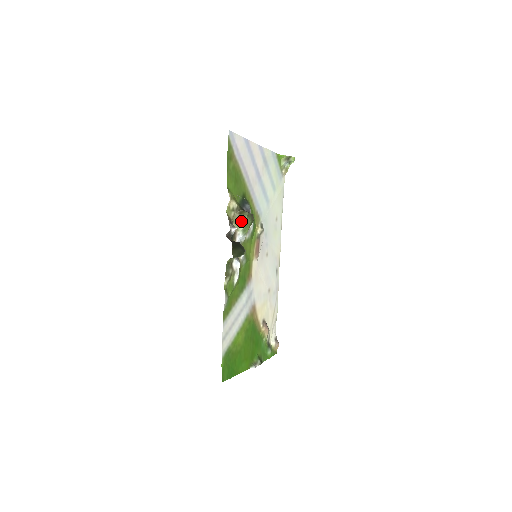
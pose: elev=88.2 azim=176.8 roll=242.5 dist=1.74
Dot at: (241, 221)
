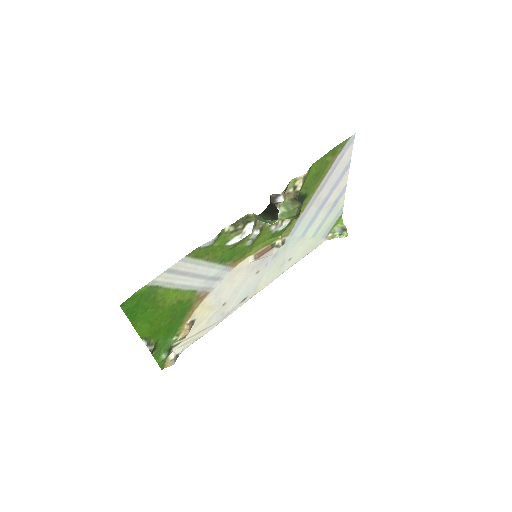
Dot at: (290, 204)
